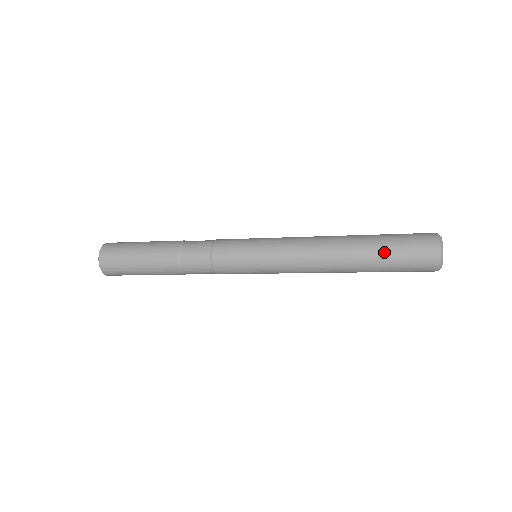
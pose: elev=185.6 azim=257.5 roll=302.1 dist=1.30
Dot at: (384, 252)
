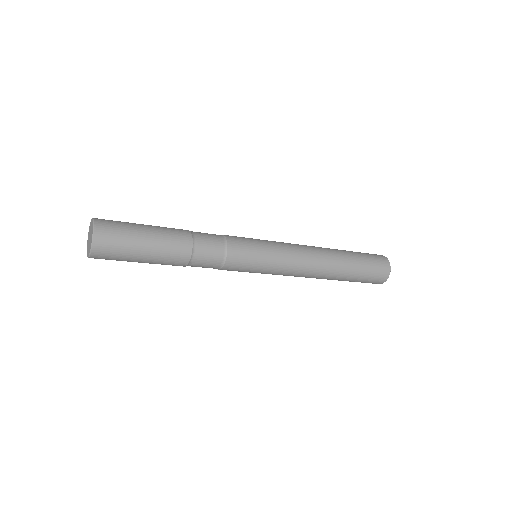
Dot at: (359, 265)
